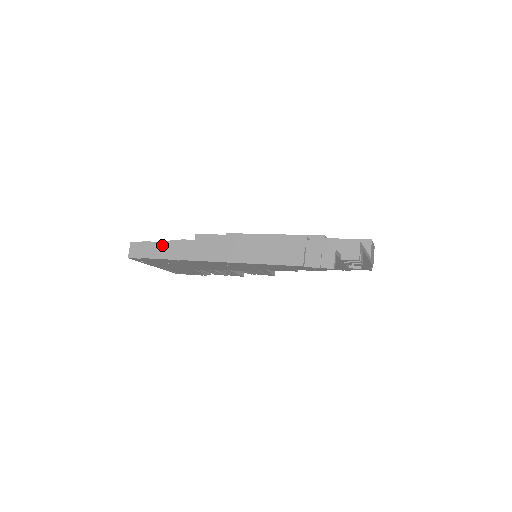
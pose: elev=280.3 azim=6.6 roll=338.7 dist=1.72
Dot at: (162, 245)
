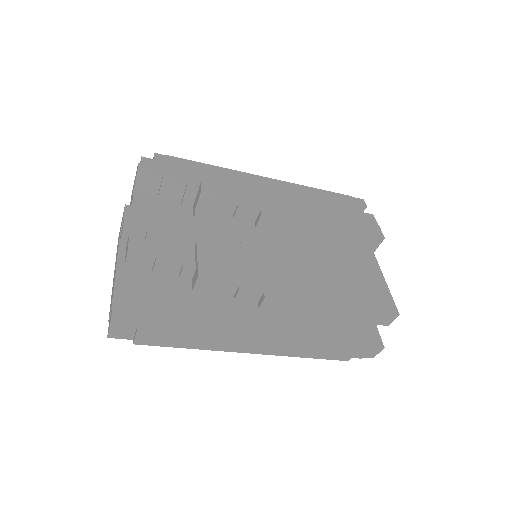
Dot at: (173, 336)
